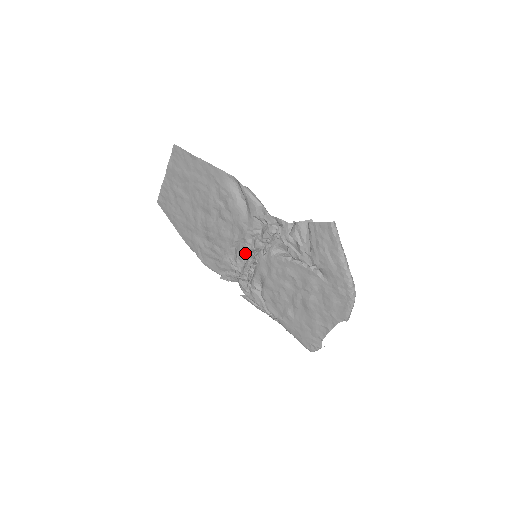
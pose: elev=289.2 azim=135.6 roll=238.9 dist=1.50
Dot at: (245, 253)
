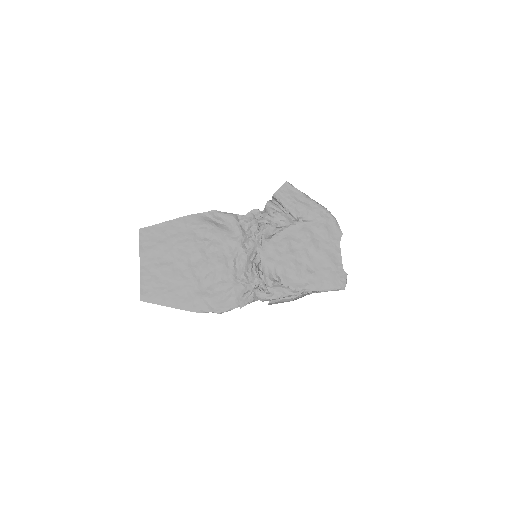
Dot at: (247, 262)
